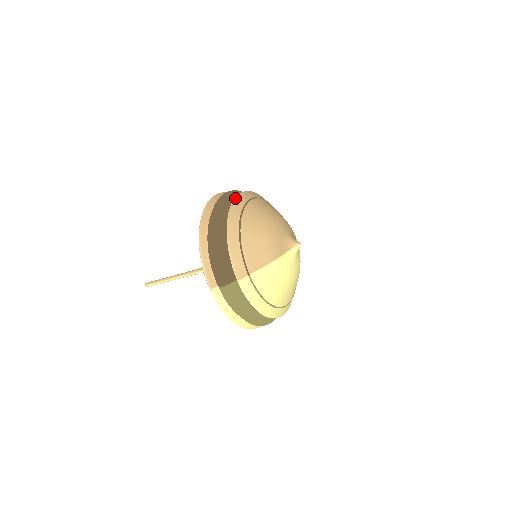
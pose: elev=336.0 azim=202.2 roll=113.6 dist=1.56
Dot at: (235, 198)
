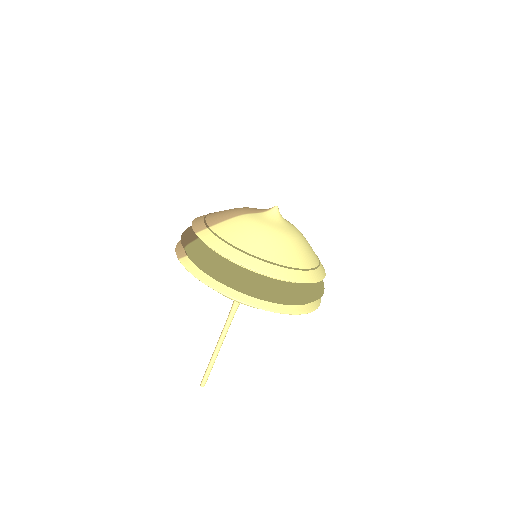
Dot at: occluded
